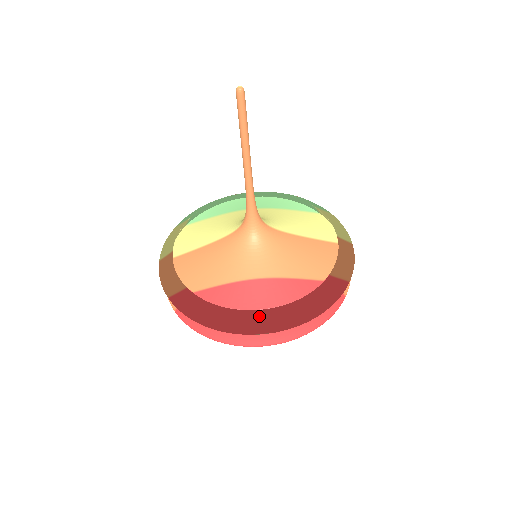
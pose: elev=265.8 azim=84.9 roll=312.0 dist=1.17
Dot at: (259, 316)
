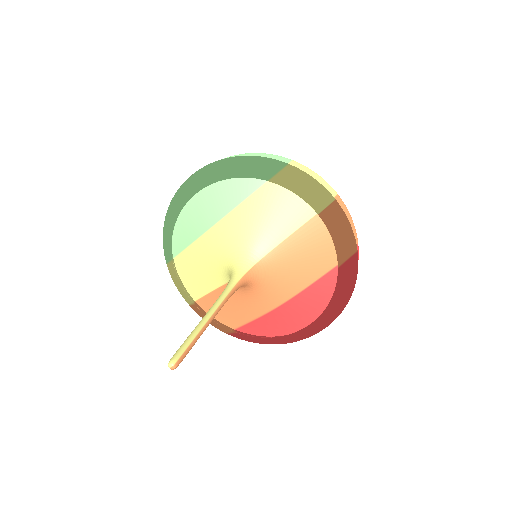
Dot at: (306, 330)
